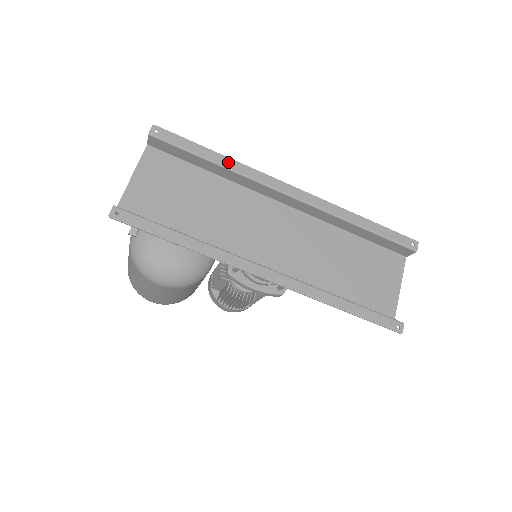
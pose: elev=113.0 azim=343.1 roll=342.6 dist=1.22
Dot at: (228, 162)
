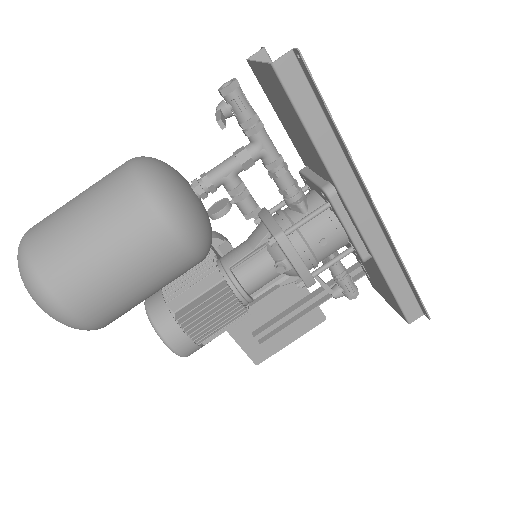
Dot at: occluded
